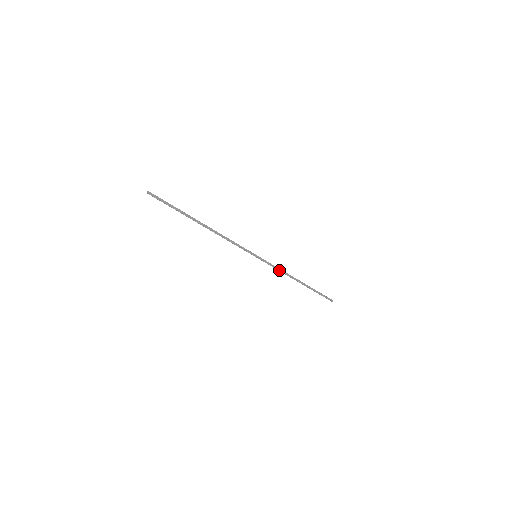
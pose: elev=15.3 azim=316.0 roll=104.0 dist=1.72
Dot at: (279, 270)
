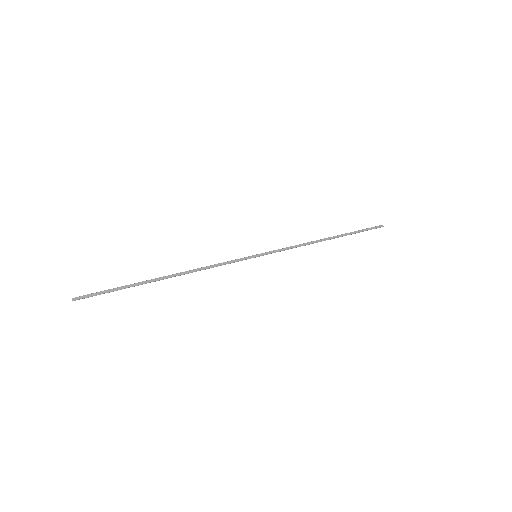
Dot at: occluded
